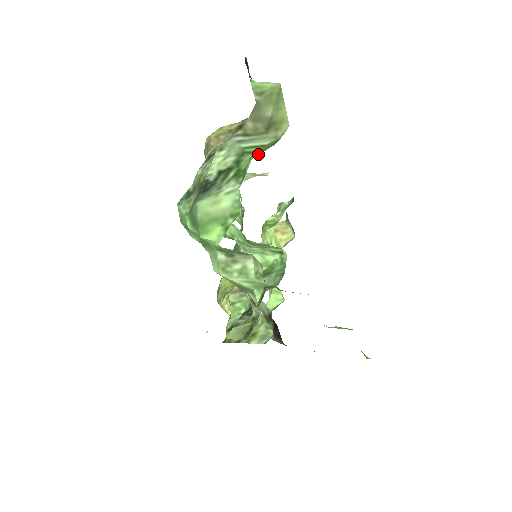
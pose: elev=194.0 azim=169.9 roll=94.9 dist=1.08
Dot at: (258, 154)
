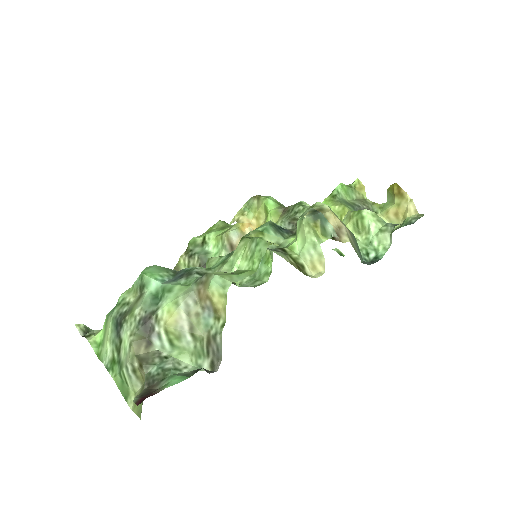
Dot at: (116, 383)
